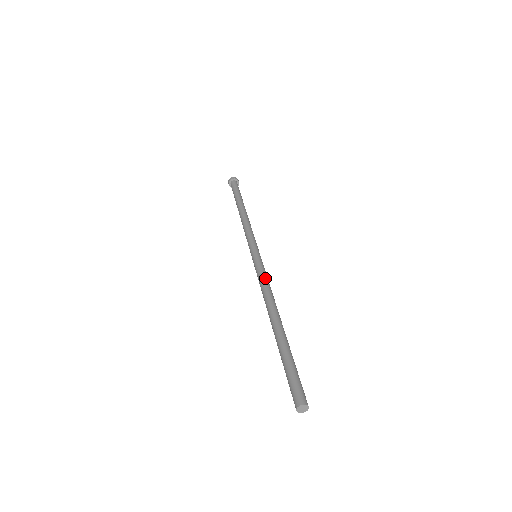
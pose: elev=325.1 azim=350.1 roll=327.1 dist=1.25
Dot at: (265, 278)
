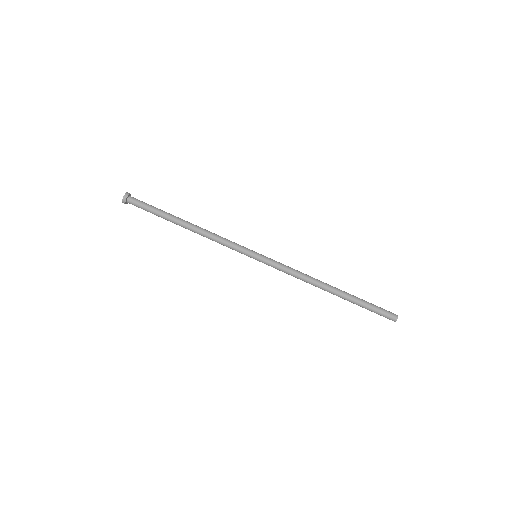
Dot at: (288, 272)
